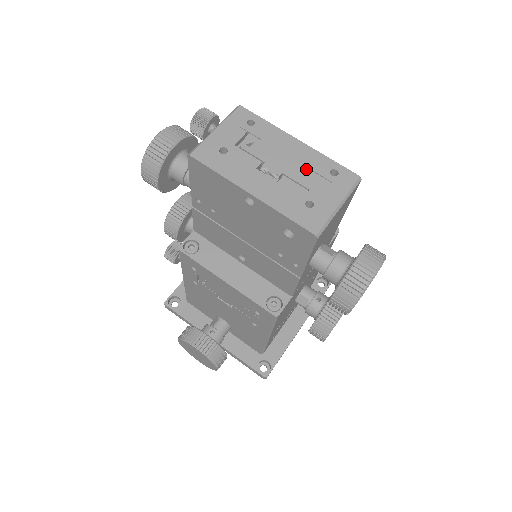
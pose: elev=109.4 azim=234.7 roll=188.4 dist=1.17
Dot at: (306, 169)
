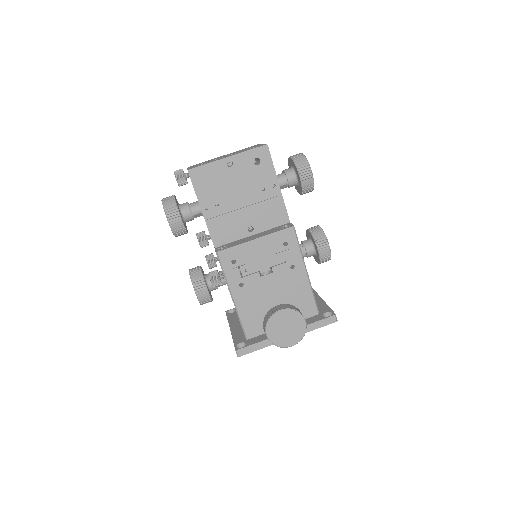
Dot at: occluded
